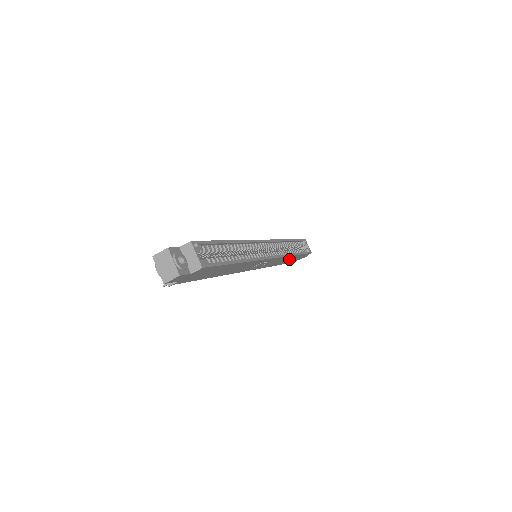
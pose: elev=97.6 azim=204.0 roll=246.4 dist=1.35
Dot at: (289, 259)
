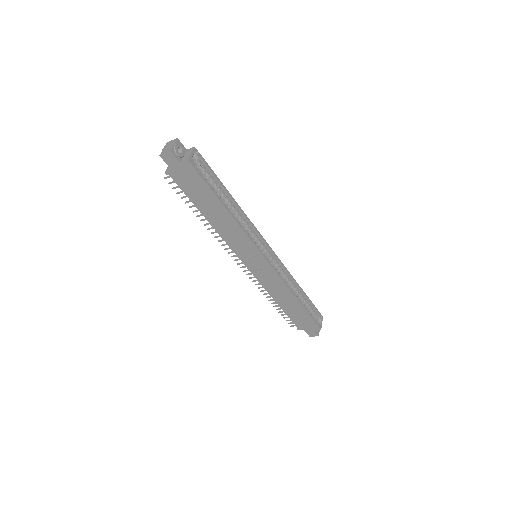
Dot at: (292, 305)
